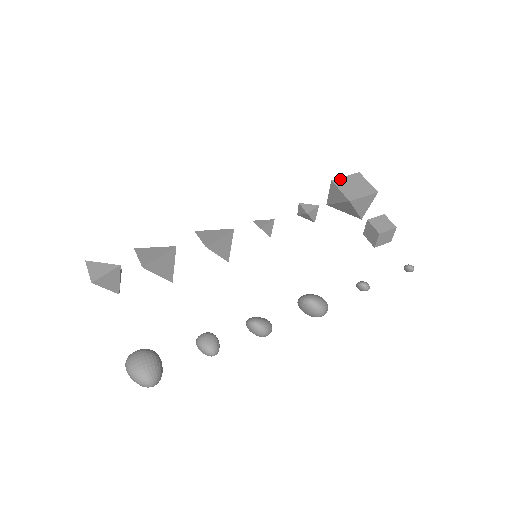
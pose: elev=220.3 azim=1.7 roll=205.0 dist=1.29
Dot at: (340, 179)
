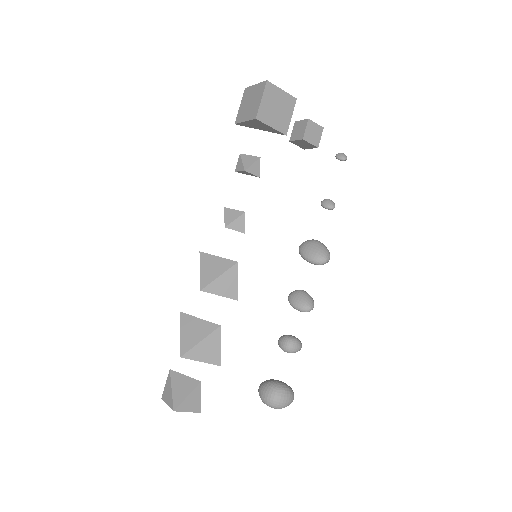
Dot at: (261, 109)
